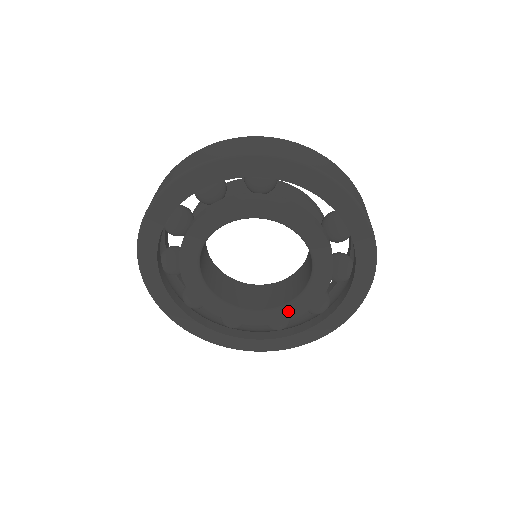
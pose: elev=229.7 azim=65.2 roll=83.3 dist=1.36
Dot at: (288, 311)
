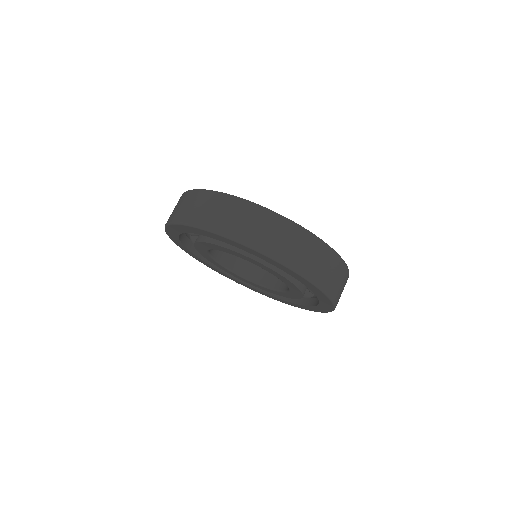
Dot at: (292, 294)
